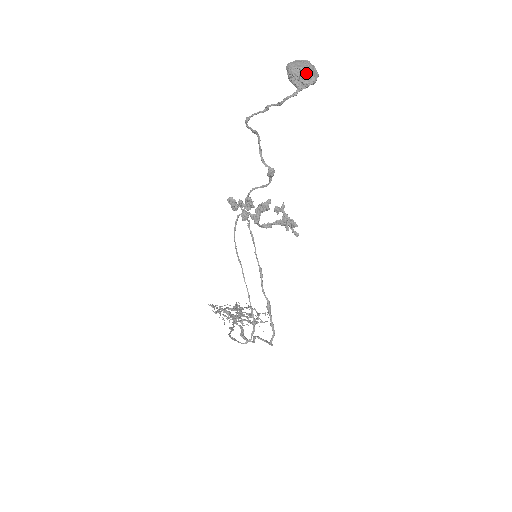
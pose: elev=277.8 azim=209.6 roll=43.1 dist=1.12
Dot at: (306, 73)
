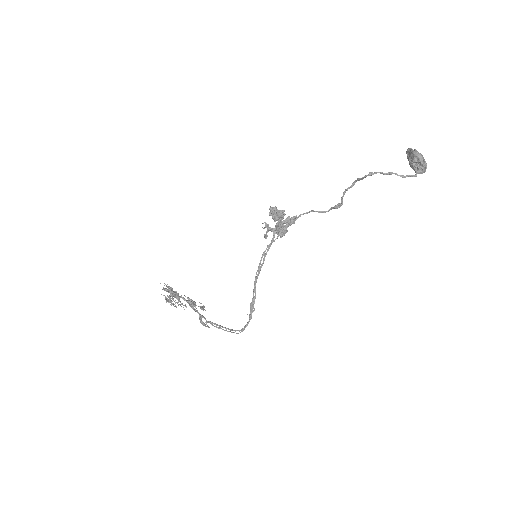
Dot at: (426, 165)
